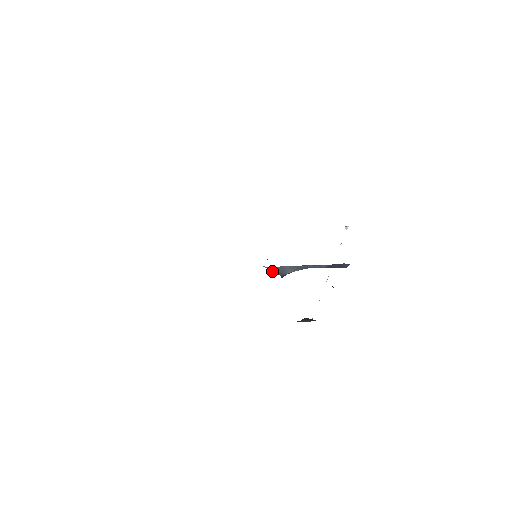
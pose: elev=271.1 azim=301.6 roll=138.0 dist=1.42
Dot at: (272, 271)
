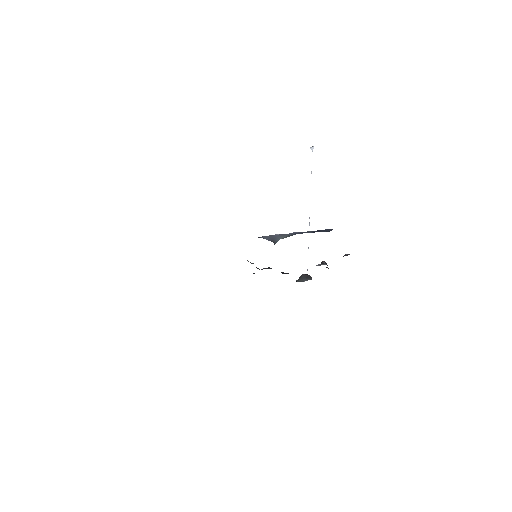
Dot at: (264, 238)
